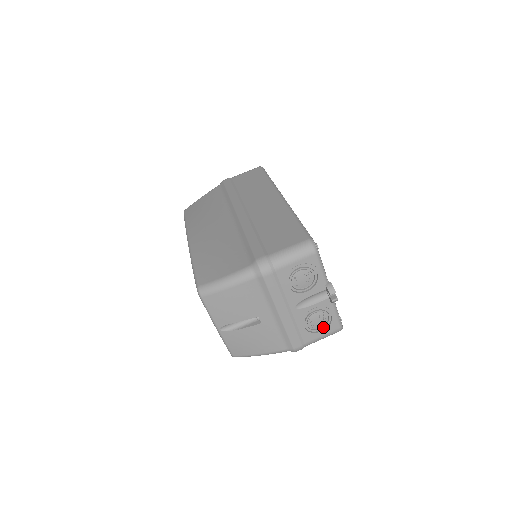
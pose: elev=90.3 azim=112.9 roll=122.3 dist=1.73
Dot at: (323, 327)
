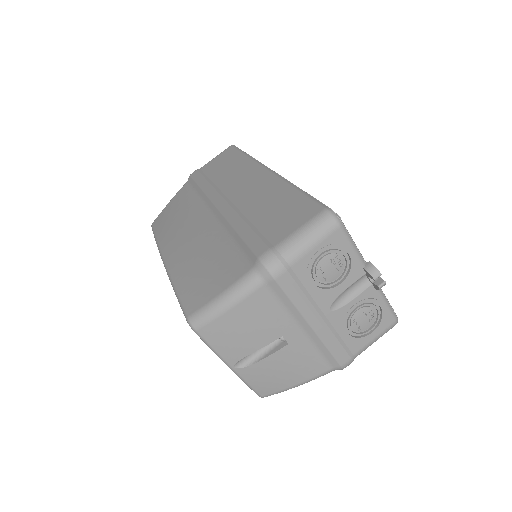
Dot at: (373, 326)
